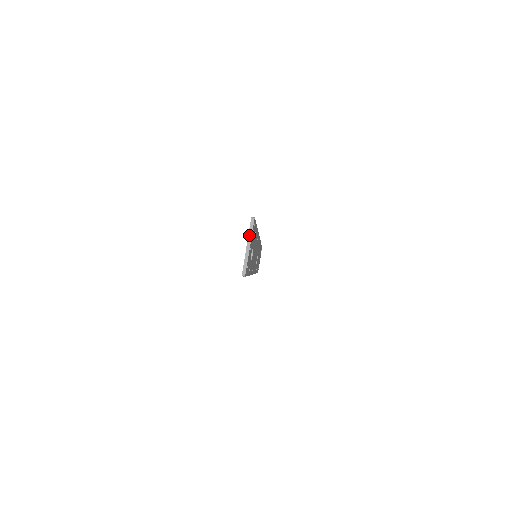
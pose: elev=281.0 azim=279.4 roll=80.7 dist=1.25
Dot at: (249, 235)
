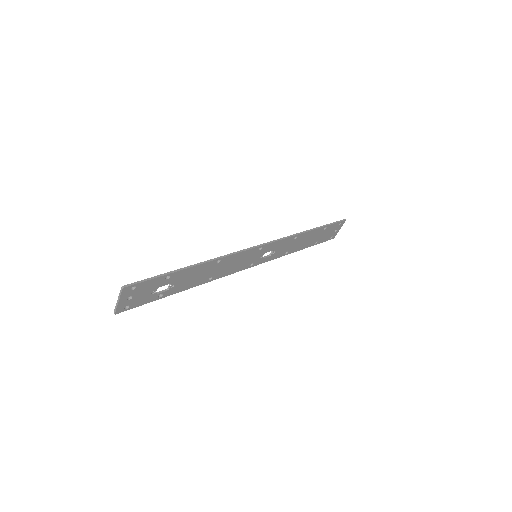
Dot at: (119, 295)
